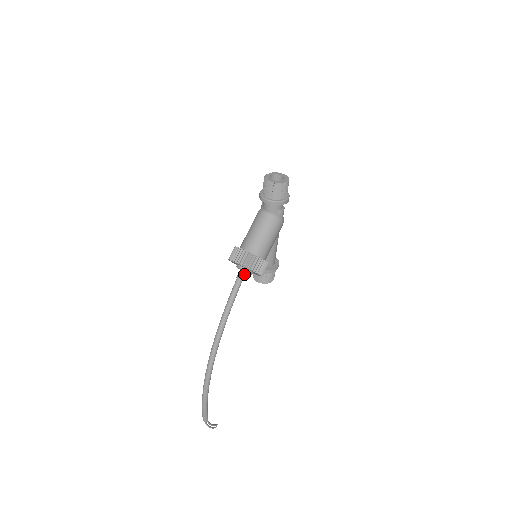
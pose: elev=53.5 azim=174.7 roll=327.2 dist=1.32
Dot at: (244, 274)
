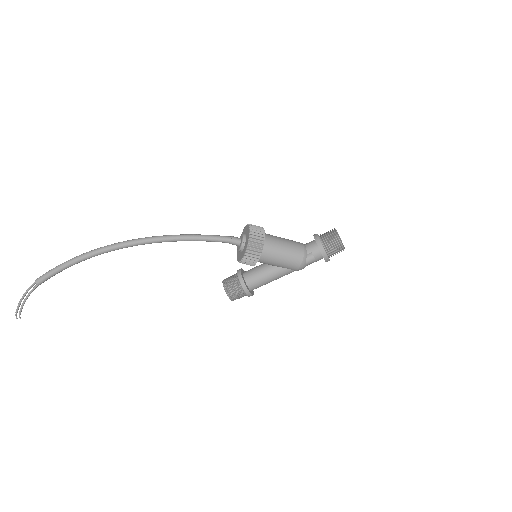
Dot at: (238, 241)
